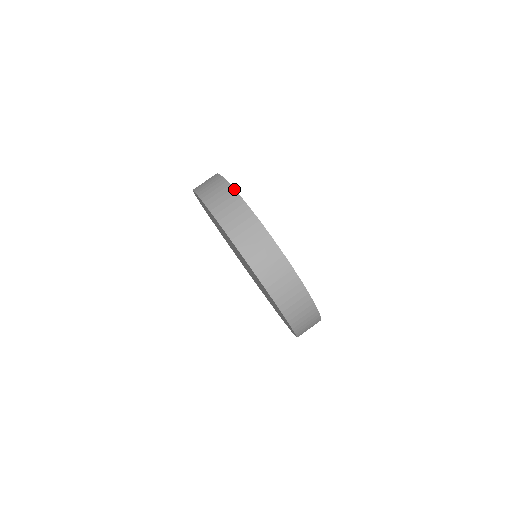
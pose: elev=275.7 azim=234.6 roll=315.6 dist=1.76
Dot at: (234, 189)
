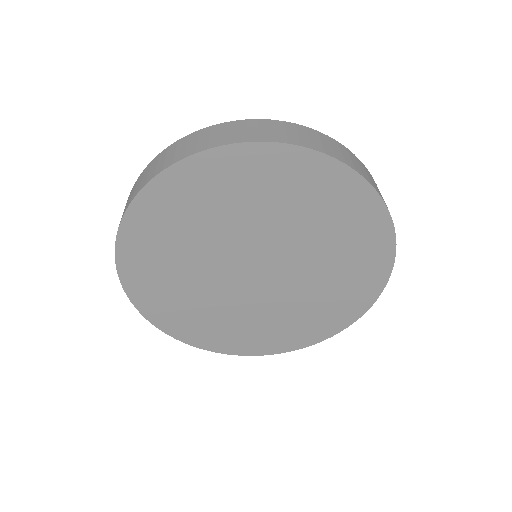
Dot at: (237, 120)
